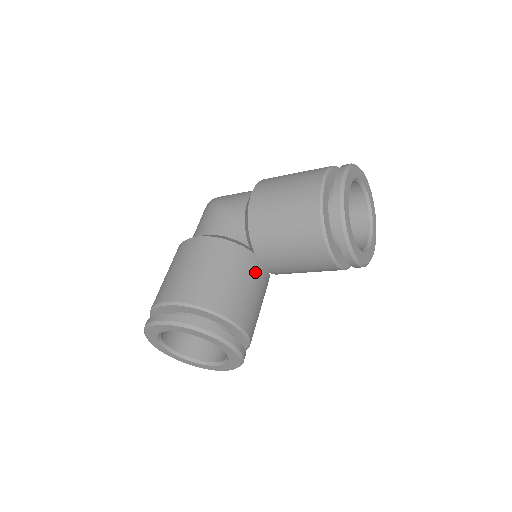
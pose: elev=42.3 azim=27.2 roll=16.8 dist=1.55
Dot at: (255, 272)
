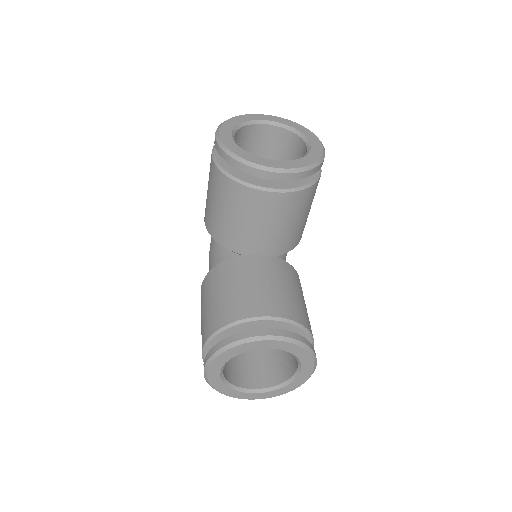
Dot at: (252, 267)
